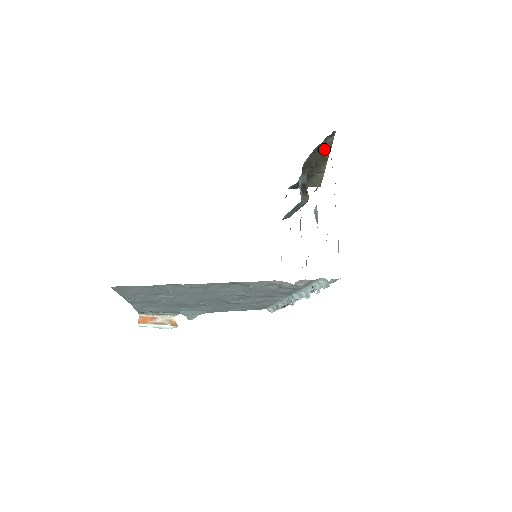
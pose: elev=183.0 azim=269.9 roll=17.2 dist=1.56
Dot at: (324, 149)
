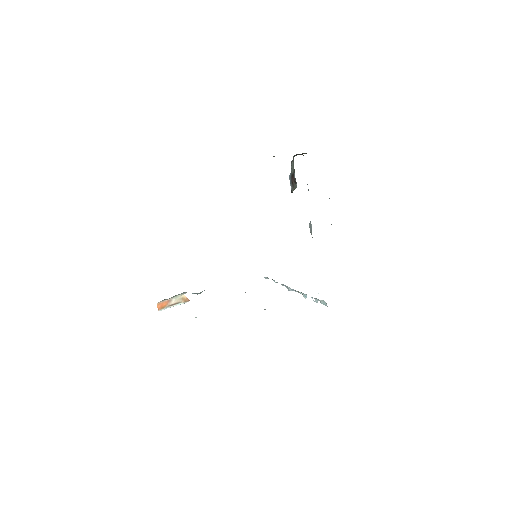
Dot at: occluded
